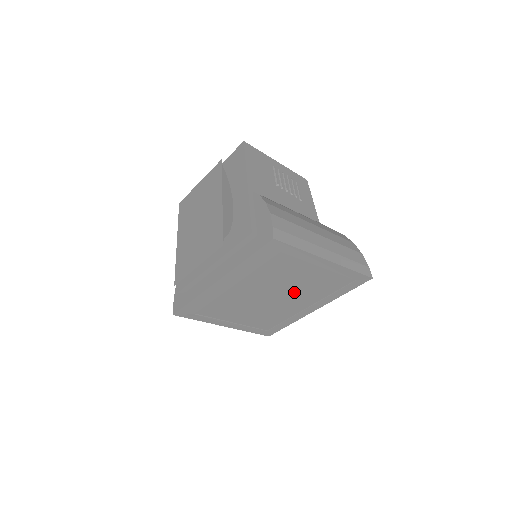
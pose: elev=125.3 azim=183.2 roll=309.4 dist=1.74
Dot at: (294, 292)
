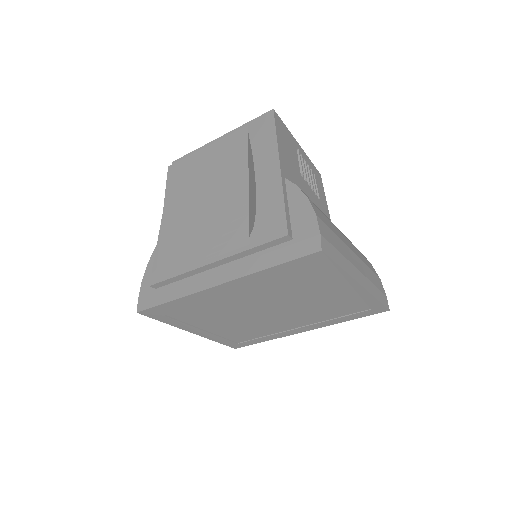
Dot at: (297, 310)
